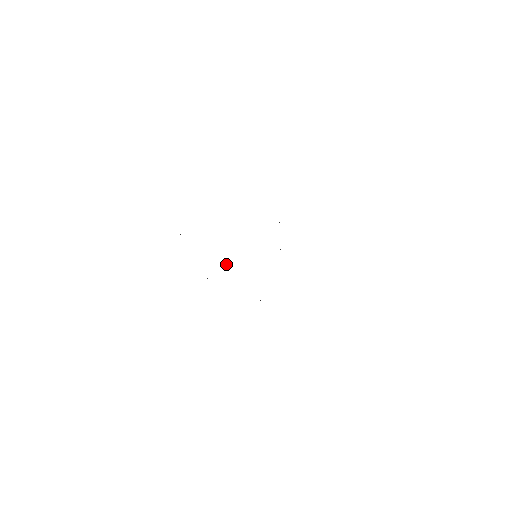
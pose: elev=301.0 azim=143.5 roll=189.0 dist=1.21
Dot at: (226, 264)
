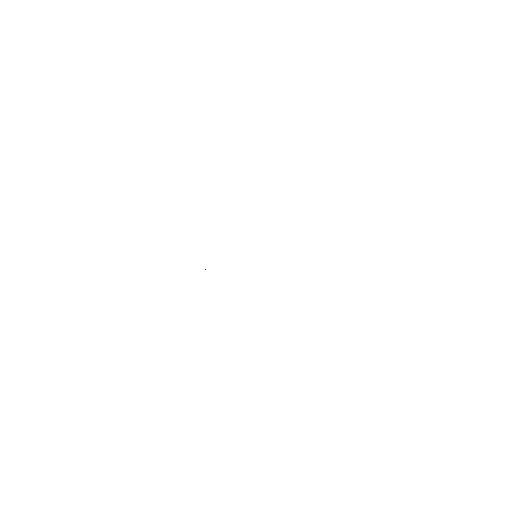
Dot at: occluded
